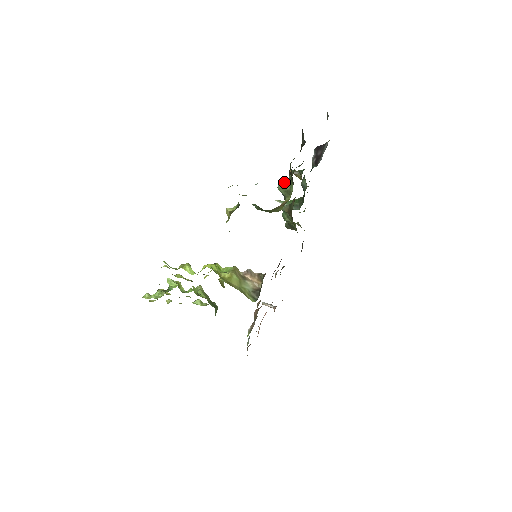
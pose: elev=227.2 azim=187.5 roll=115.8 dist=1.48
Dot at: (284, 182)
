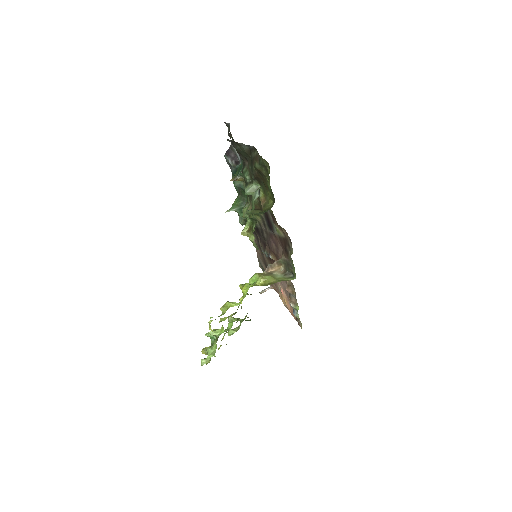
Dot at: (247, 187)
